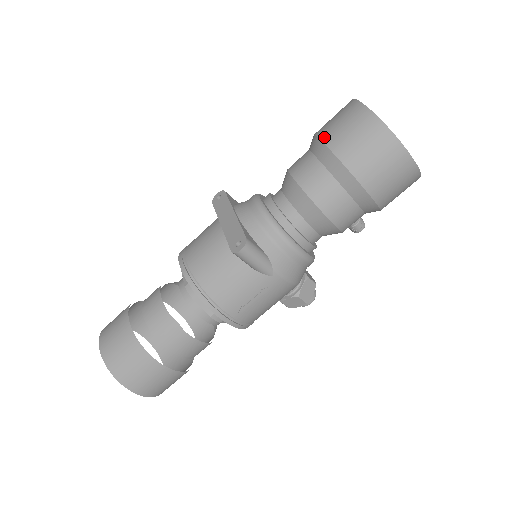
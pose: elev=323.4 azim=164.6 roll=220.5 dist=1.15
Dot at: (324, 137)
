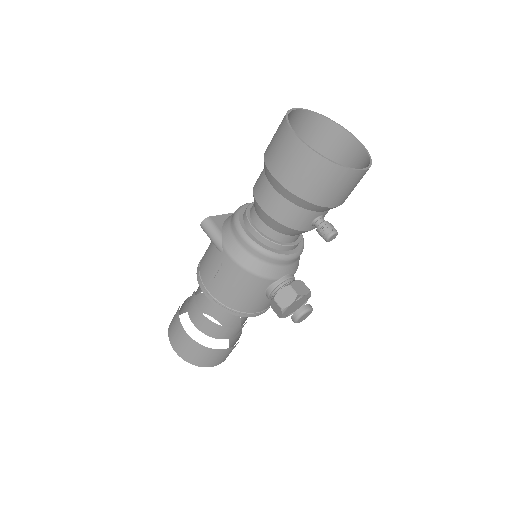
Dot at: occluded
